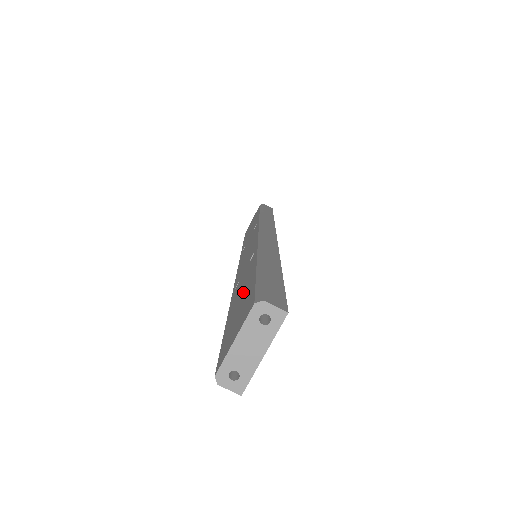
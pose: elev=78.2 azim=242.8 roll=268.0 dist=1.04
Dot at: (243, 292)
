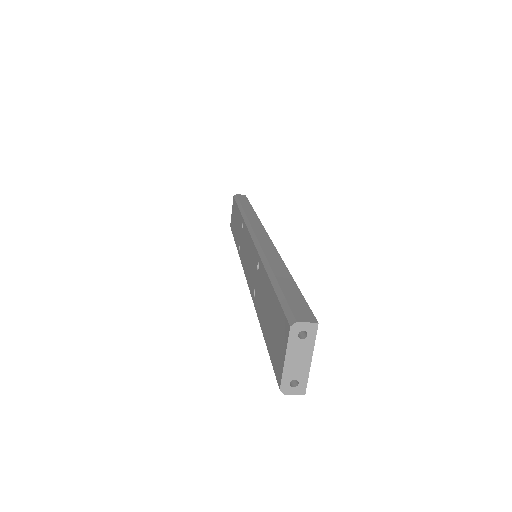
Dot at: (268, 307)
